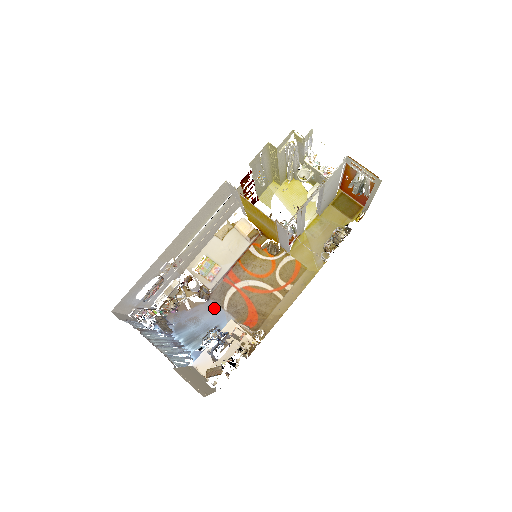
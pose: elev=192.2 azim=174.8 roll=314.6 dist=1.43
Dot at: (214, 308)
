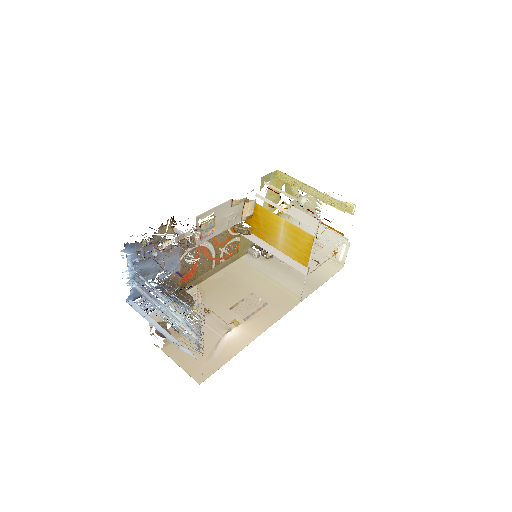
Dot at: (175, 254)
